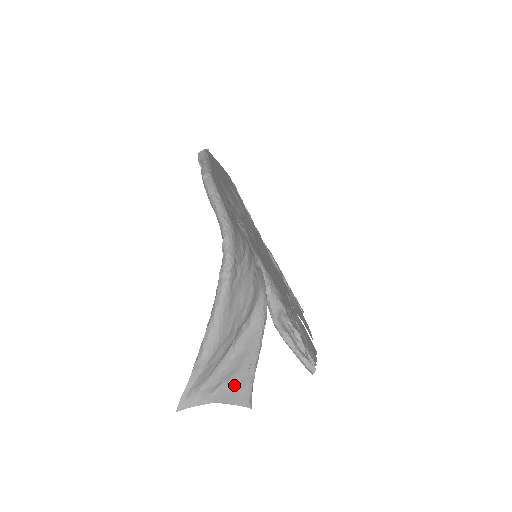
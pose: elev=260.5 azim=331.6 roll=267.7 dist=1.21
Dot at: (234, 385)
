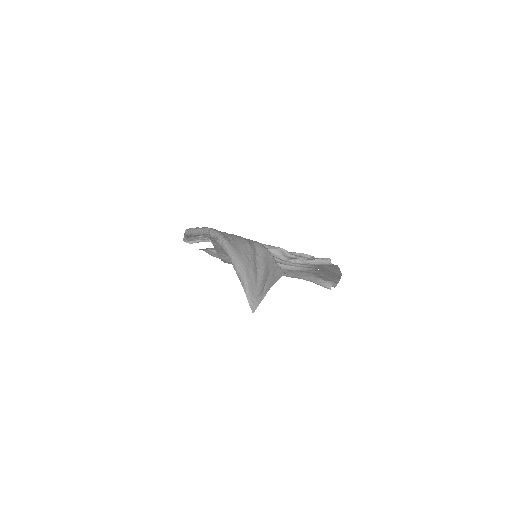
Dot at: (271, 277)
